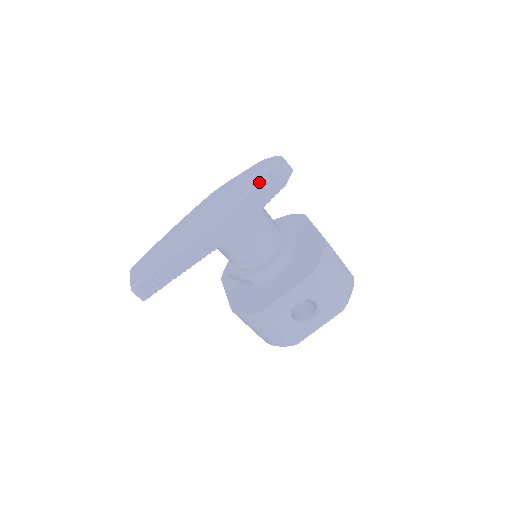
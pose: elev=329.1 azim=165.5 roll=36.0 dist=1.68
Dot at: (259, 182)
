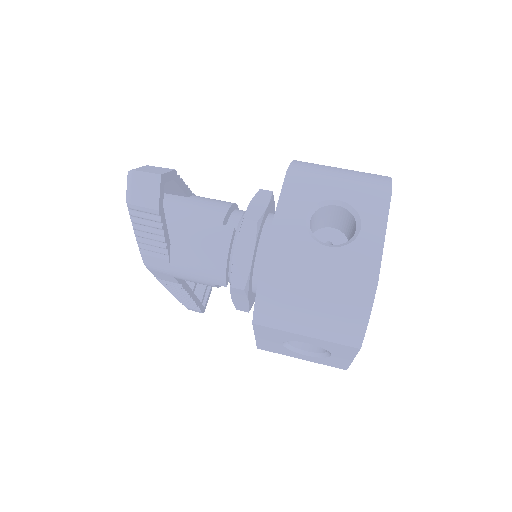
Dot at: (132, 222)
